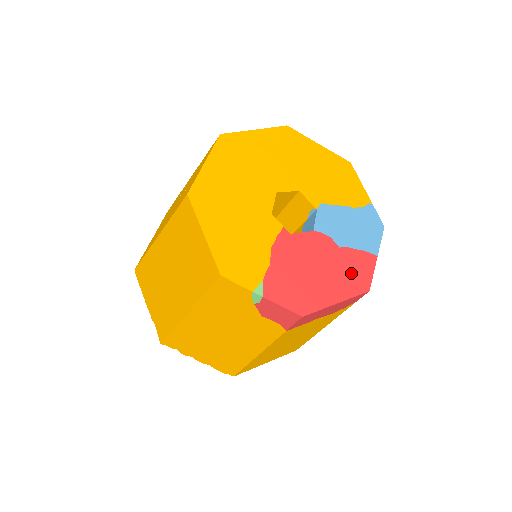
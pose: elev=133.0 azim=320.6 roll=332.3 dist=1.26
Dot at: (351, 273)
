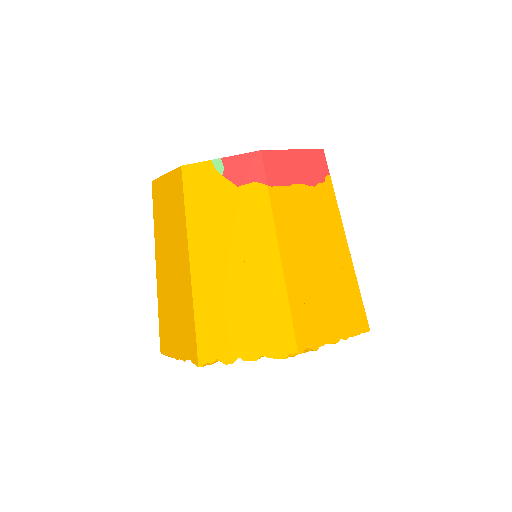
Dot at: occluded
